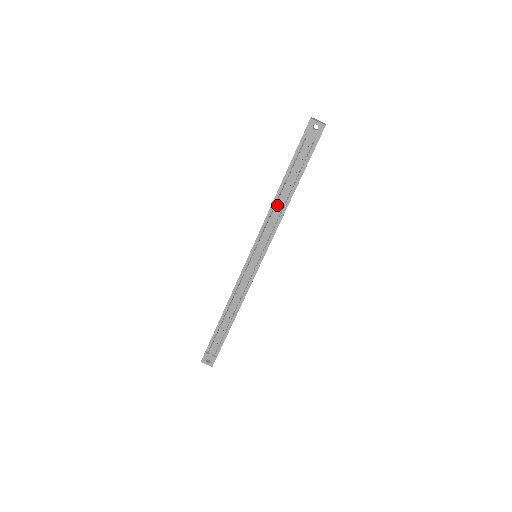
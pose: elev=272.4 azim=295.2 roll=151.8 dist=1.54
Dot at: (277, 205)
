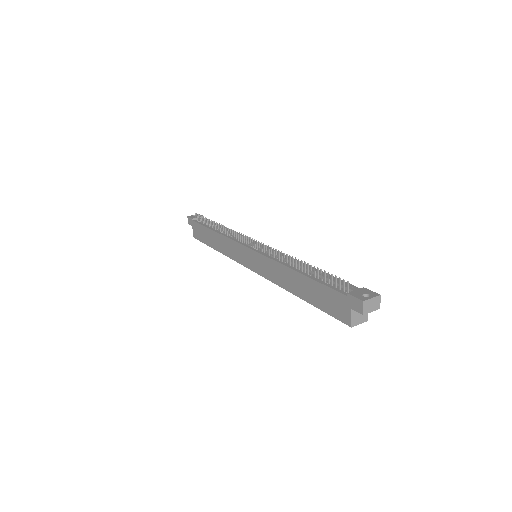
Dot at: (223, 232)
